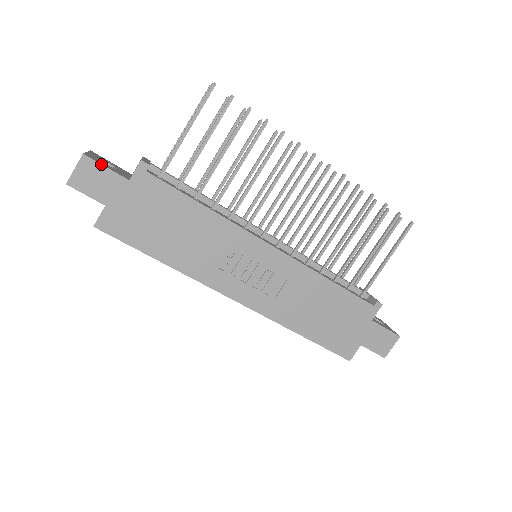
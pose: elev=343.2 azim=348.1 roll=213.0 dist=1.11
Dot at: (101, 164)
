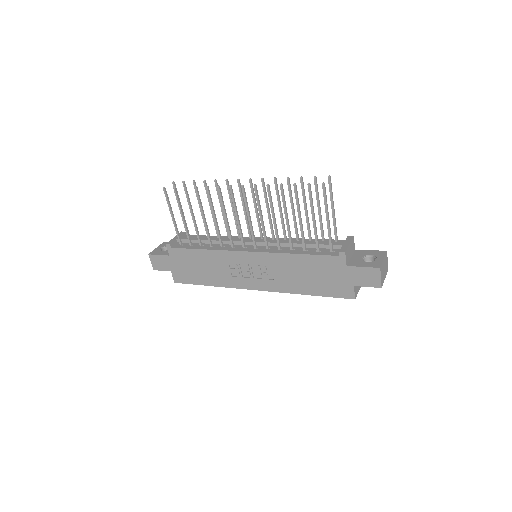
Dot at: (156, 255)
